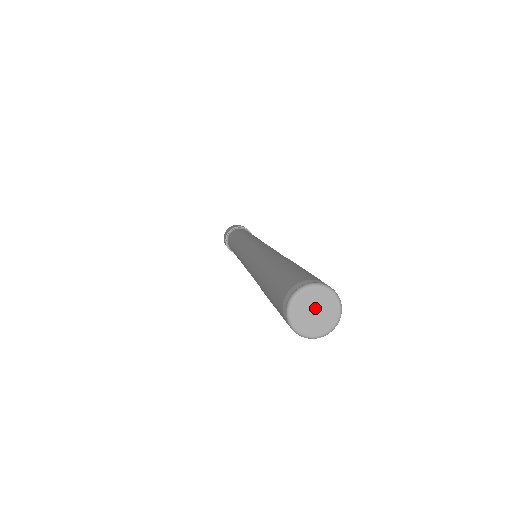
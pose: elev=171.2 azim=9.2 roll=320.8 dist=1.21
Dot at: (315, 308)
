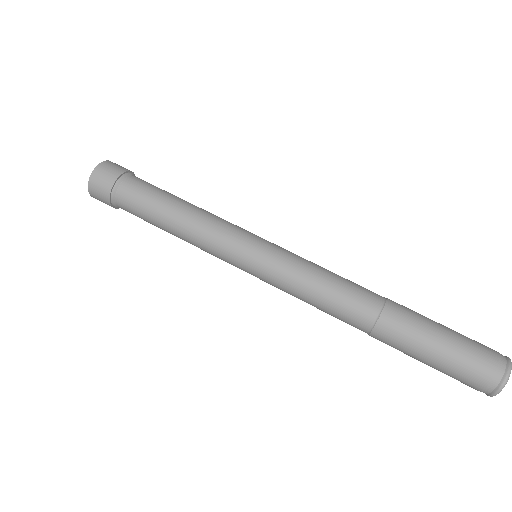
Dot at: occluded
